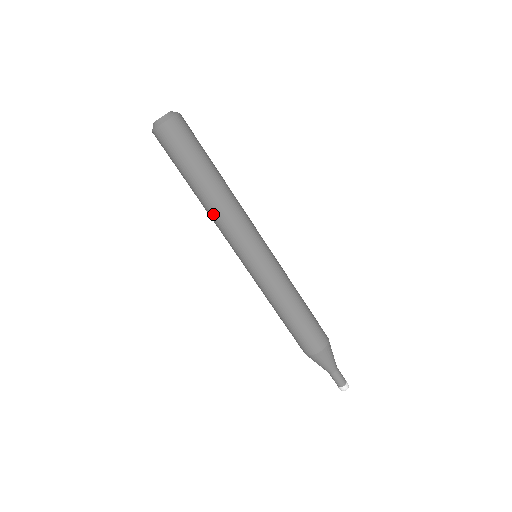
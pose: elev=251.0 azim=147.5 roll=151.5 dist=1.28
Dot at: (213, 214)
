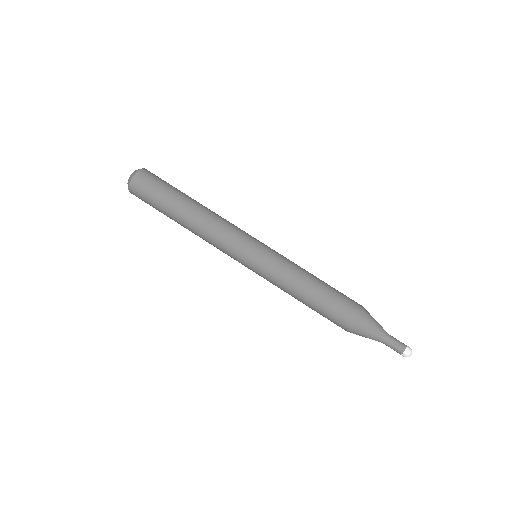
Dot at: (200, 237)
